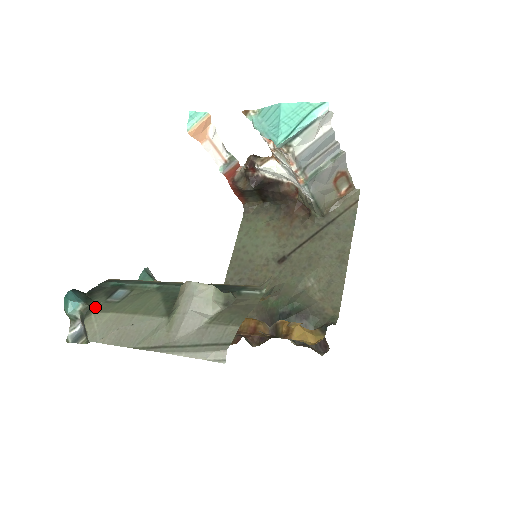
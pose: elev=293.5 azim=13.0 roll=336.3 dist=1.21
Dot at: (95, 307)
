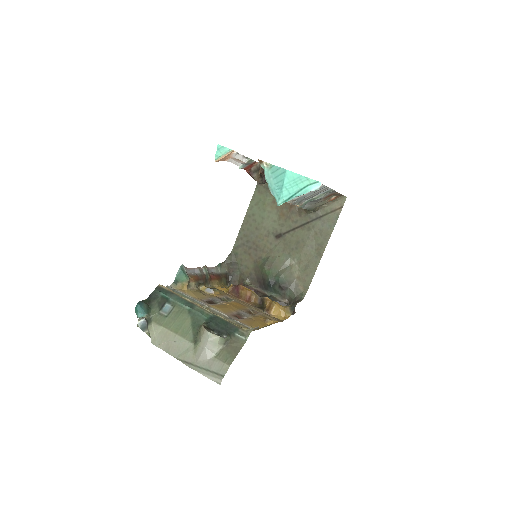
Dot at: (153, 317)
